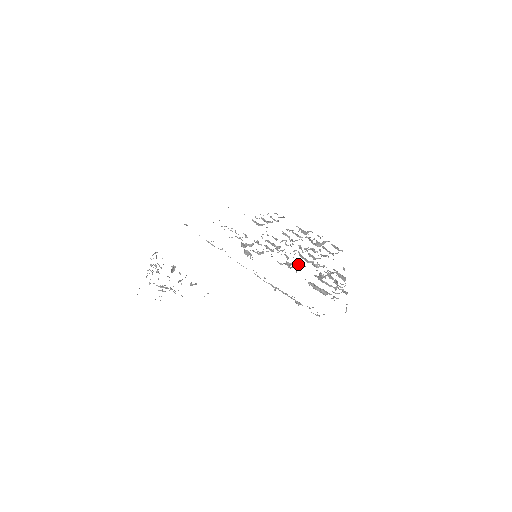
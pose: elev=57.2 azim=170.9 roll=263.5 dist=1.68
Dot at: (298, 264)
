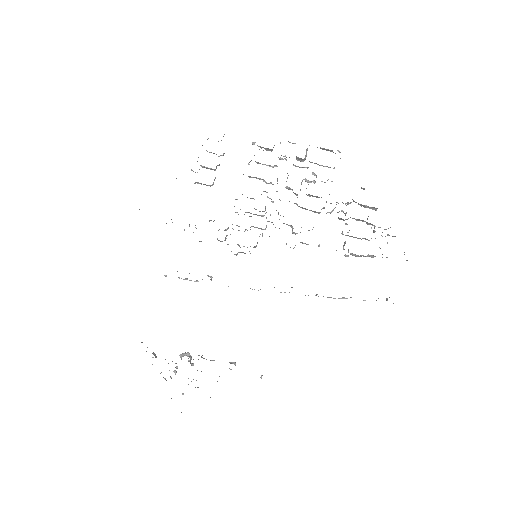
Dot at: occluded
